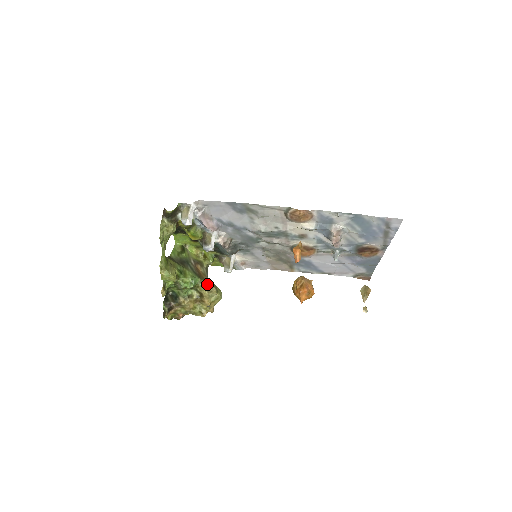
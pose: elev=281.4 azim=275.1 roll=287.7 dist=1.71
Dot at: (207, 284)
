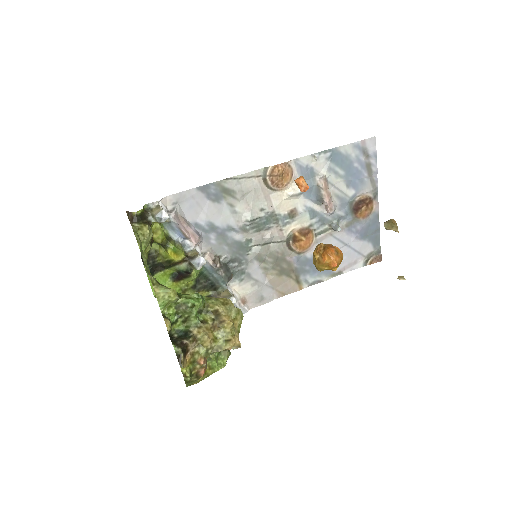
Dot at: (217, 298)
